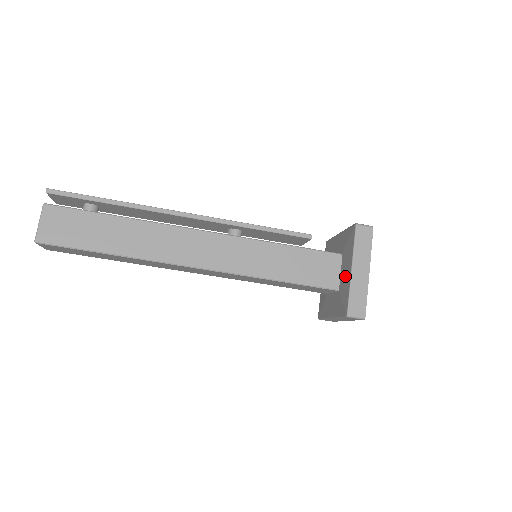
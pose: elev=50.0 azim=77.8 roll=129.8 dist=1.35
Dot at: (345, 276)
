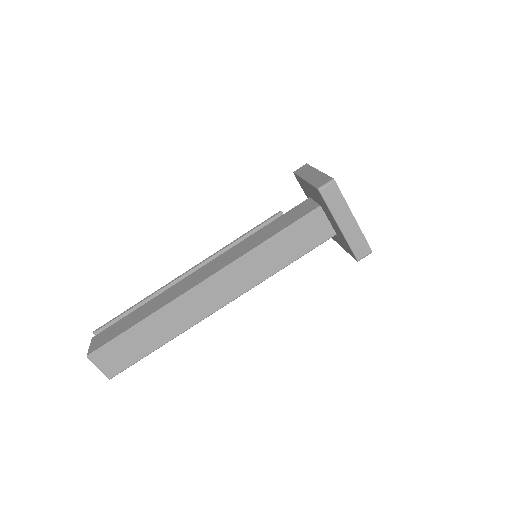
Dot at: (311, 192)
